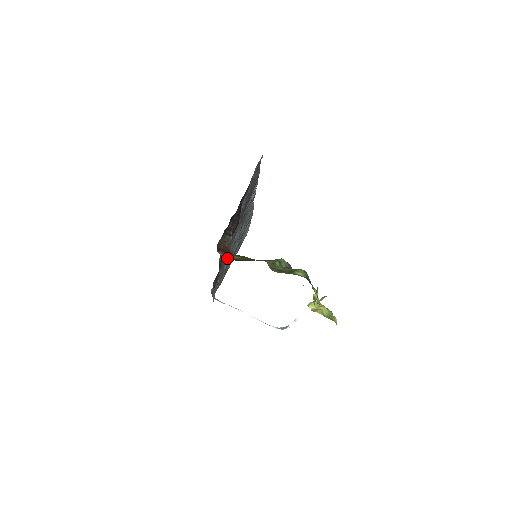
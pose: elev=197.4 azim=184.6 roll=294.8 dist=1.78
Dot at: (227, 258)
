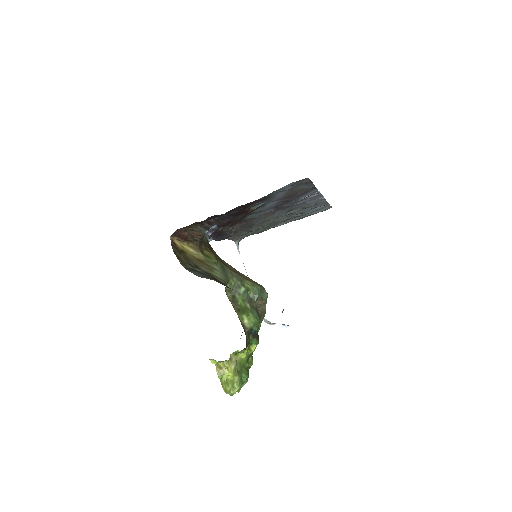
Dot at: (260, 224)
